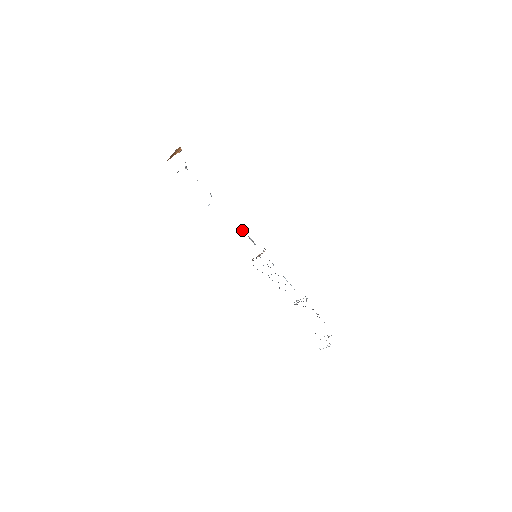
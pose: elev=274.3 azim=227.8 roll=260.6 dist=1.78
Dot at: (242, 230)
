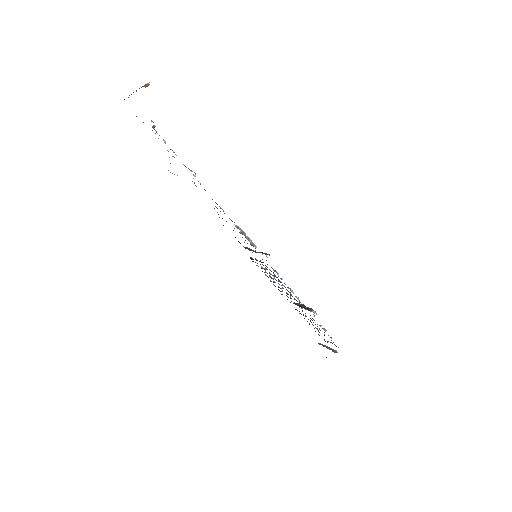
Dot at: (239, 229)
